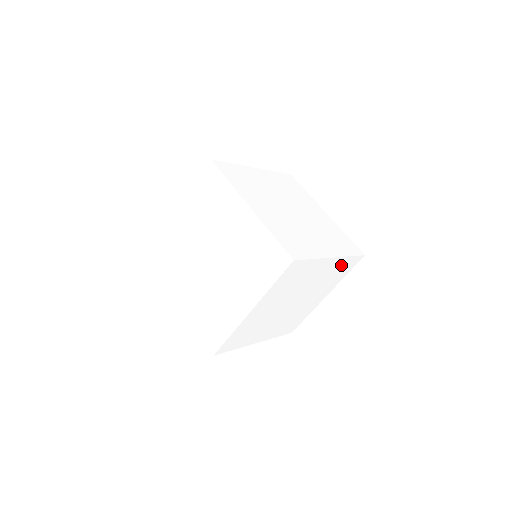
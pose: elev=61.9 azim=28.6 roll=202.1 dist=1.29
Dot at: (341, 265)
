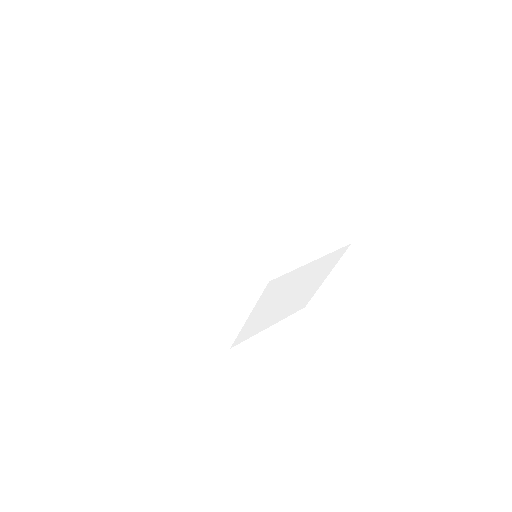
Dot at: (327, 259)
